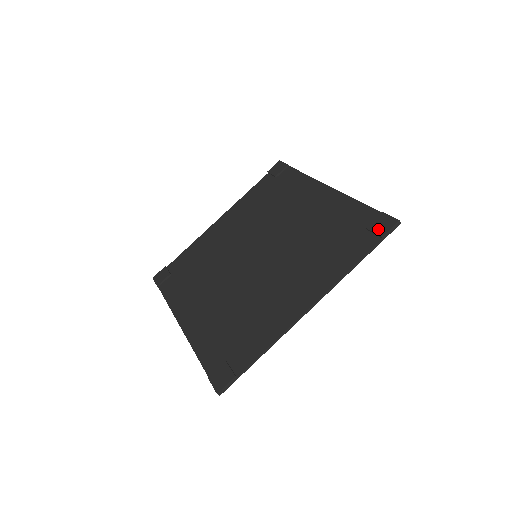
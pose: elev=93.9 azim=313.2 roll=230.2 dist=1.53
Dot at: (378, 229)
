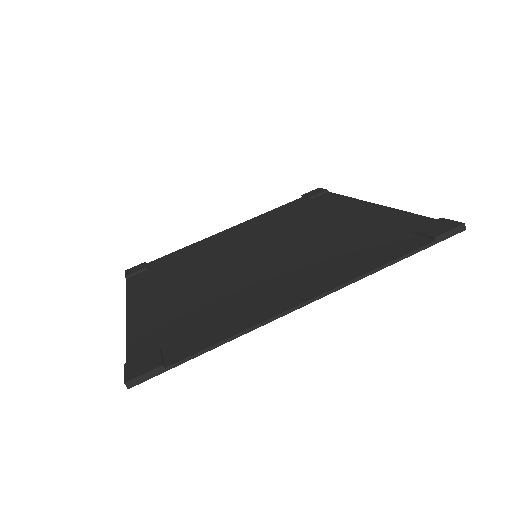
Dot at: (431, 230)
